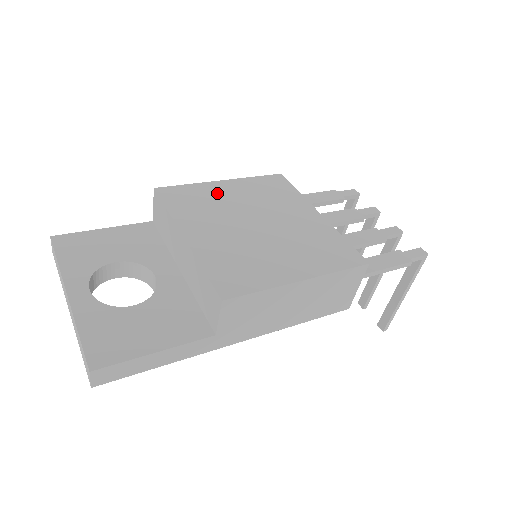
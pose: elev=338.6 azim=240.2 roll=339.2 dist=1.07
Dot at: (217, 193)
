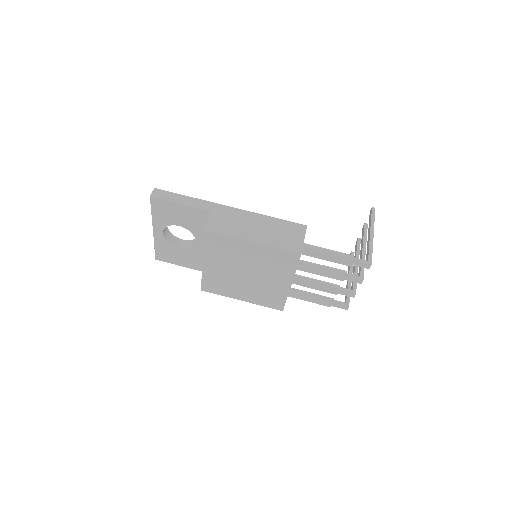
Dot at: (240, 249)
